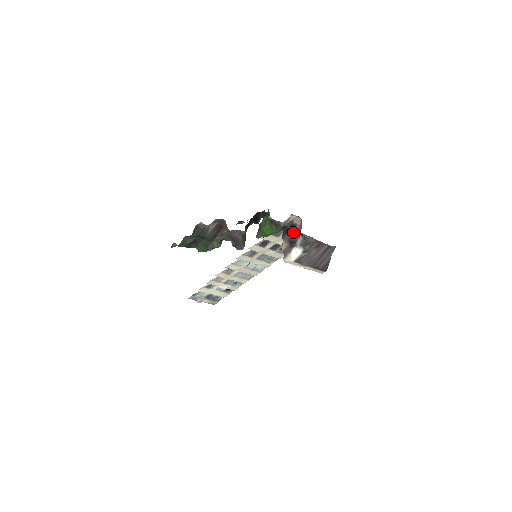
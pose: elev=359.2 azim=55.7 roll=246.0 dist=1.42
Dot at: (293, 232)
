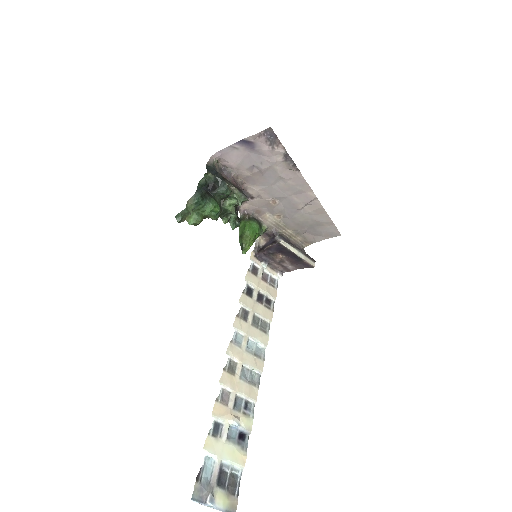
Dot at: (267, 244)
